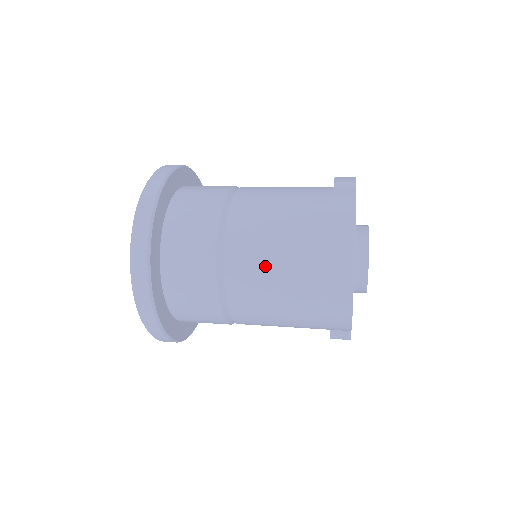
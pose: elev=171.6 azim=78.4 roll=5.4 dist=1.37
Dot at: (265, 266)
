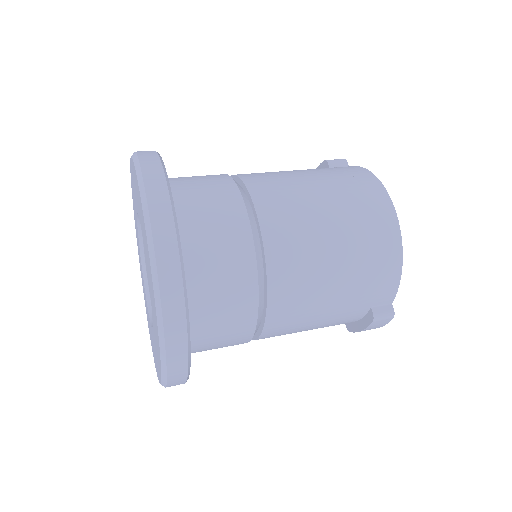
Dot at: (304, 209)
